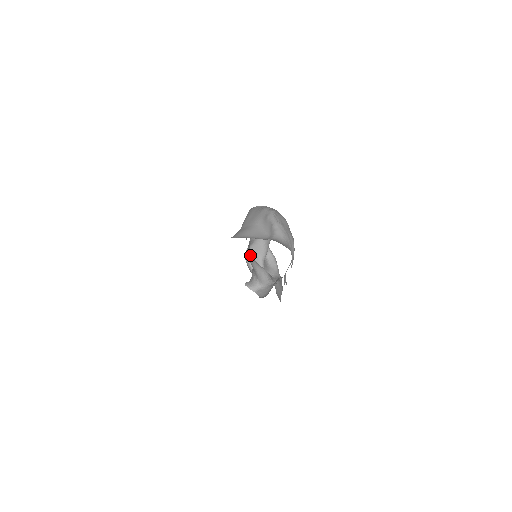
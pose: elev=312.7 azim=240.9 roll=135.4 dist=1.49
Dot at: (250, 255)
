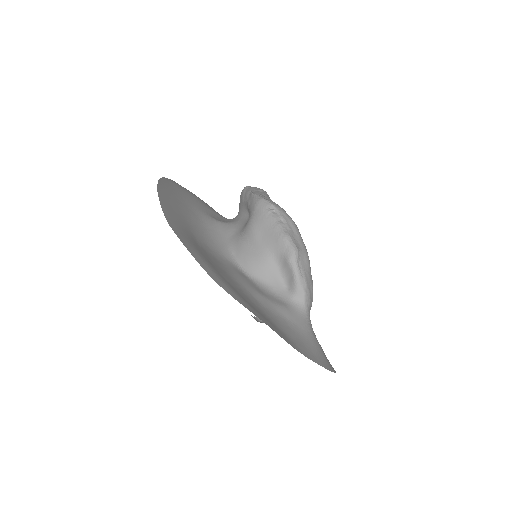
Dot at: occluded
